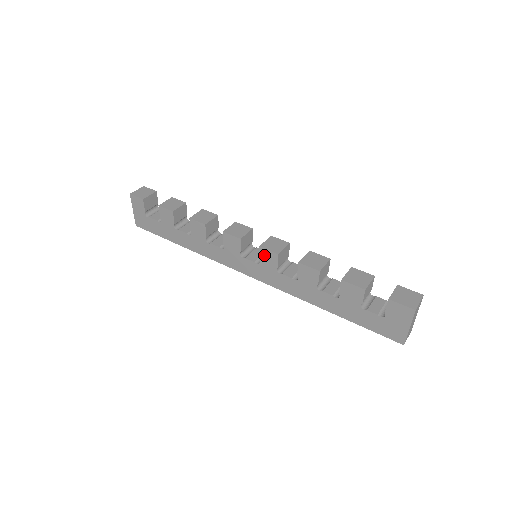
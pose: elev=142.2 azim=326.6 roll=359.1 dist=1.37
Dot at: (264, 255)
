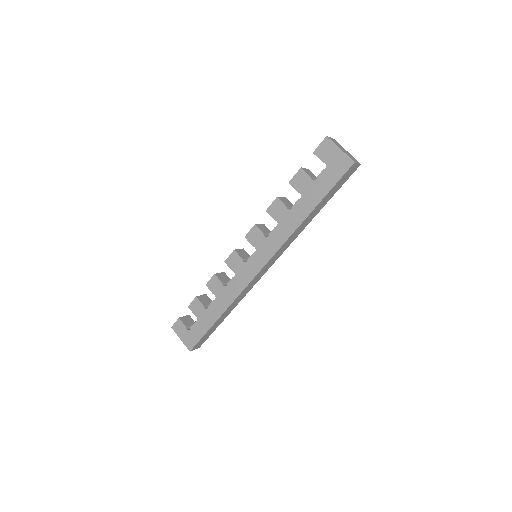
Dot at: (251, 238)
